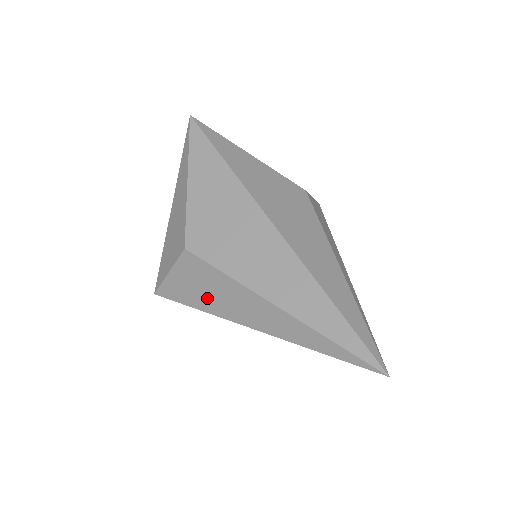
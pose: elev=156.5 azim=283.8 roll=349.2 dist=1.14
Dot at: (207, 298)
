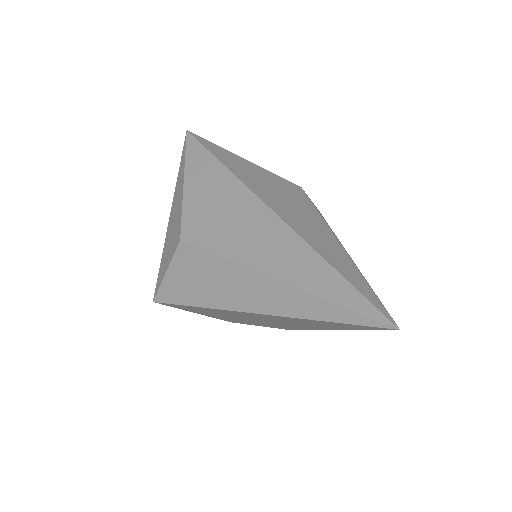
Dot at: (204, 290)
